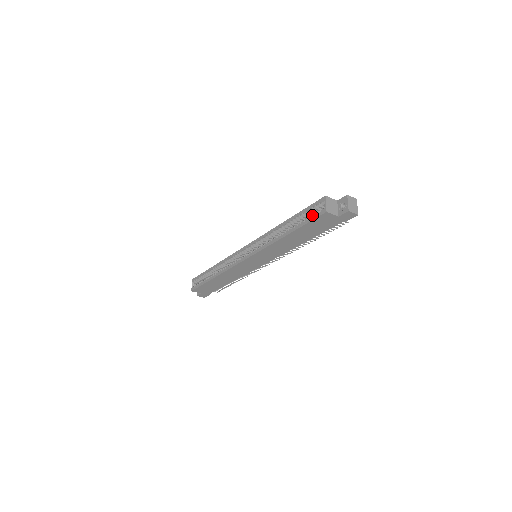
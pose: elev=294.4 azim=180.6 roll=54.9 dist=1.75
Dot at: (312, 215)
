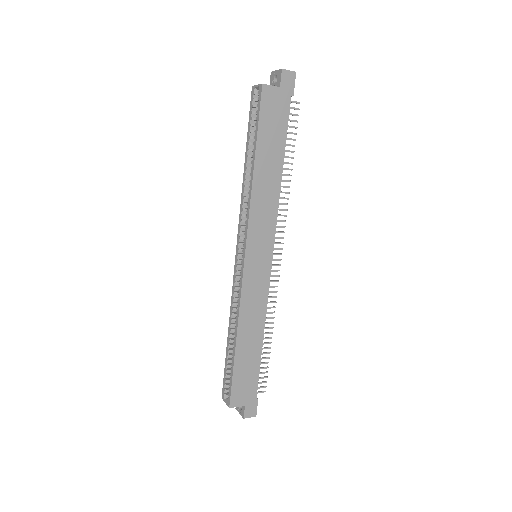
Dot at: (256, 111)
